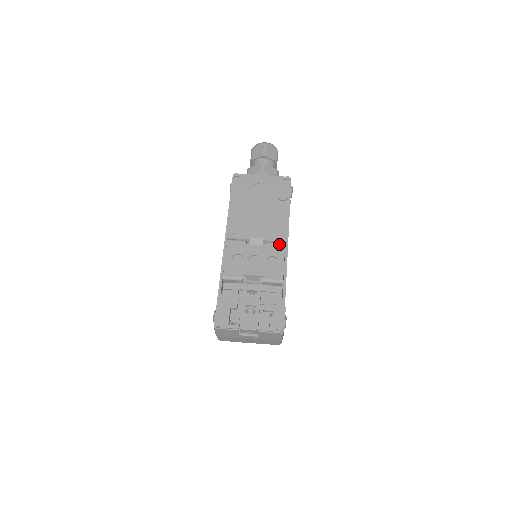
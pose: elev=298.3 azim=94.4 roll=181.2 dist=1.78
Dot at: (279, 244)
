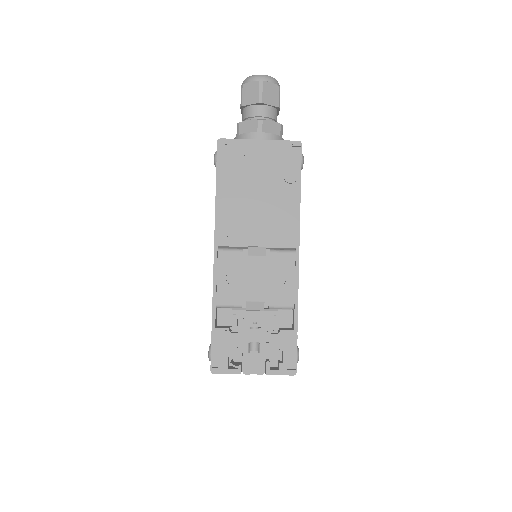
Dot at: (287, 253)
